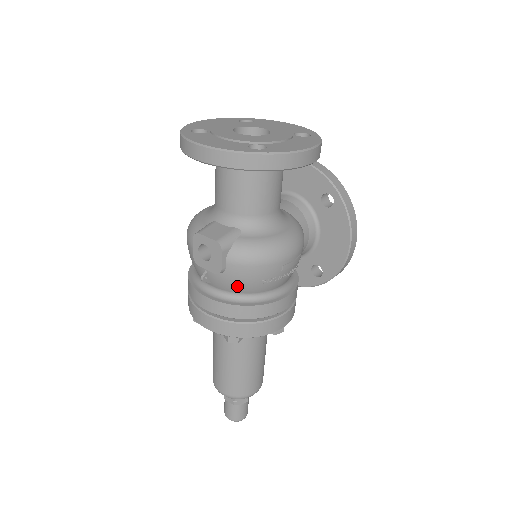
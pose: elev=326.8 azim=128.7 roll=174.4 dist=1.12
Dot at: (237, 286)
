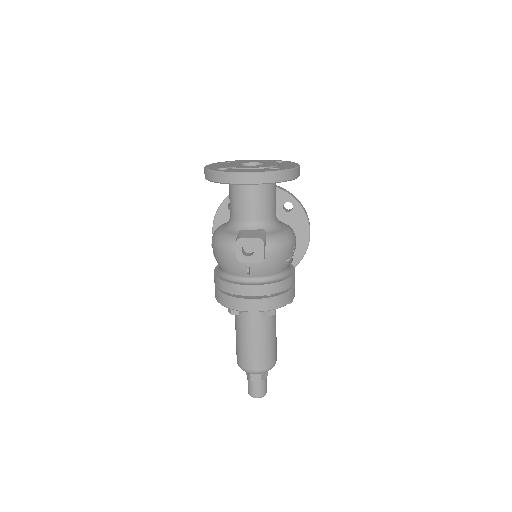
Dot at: (271, 269)
